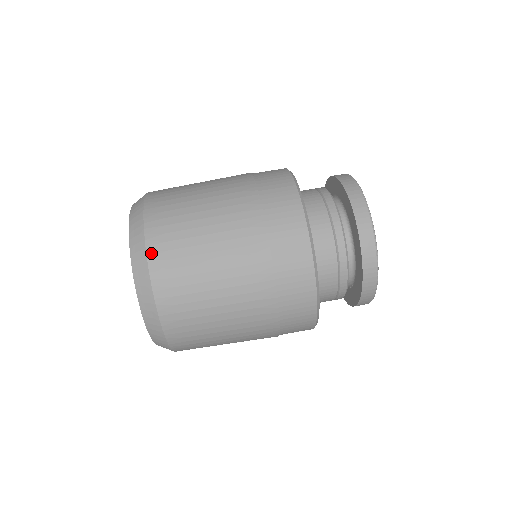
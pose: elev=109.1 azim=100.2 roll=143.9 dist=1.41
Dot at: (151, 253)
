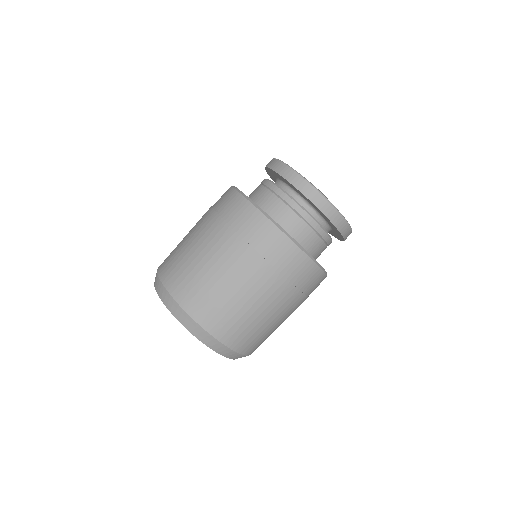
Dot at: (225, 342)
